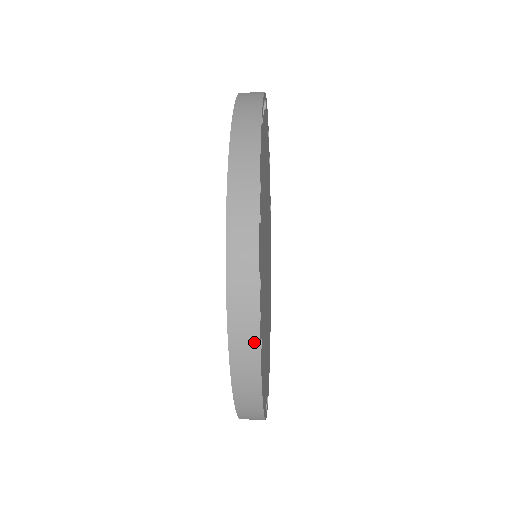
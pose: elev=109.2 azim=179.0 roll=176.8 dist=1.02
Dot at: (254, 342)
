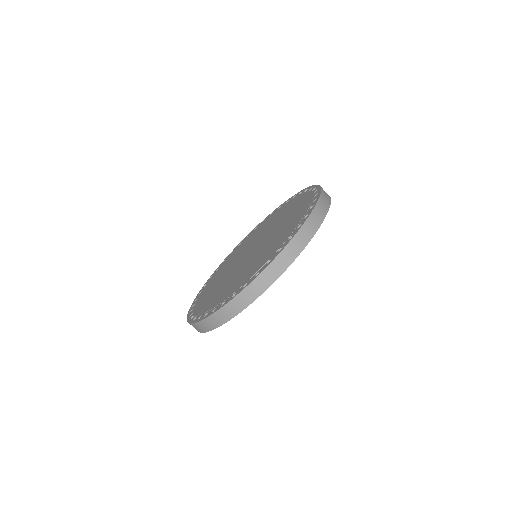
Dot at: (285, 267)
